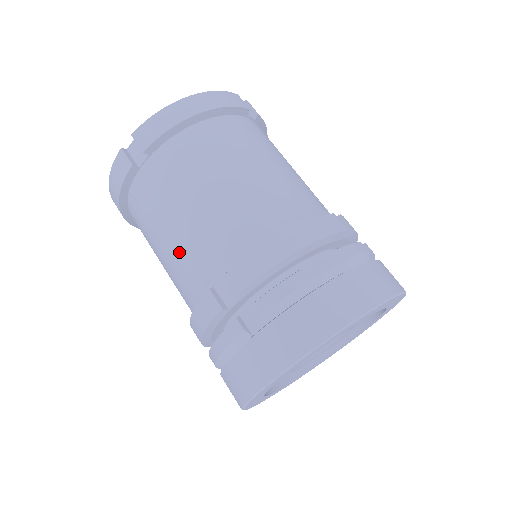
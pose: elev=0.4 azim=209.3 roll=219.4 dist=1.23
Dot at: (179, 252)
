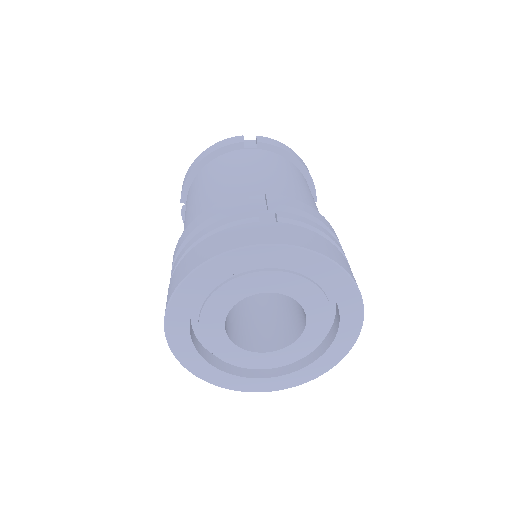
Dot at: occluded
